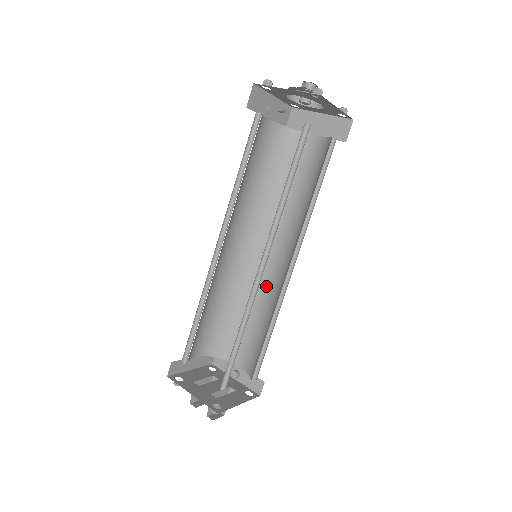
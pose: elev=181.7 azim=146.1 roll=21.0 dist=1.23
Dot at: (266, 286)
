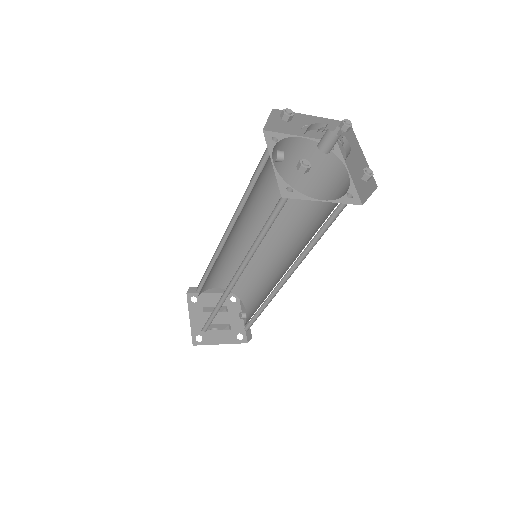
Dot at: (274, 274)
